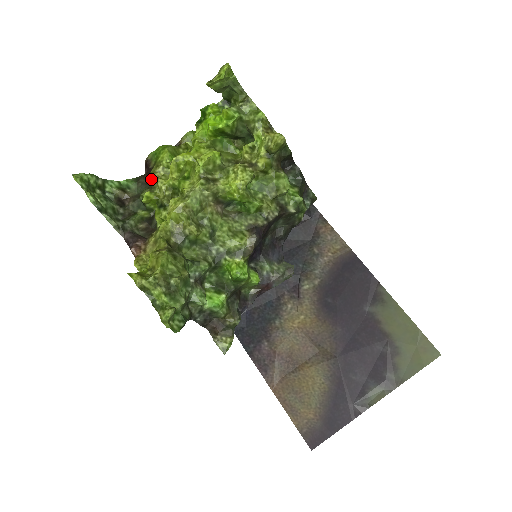
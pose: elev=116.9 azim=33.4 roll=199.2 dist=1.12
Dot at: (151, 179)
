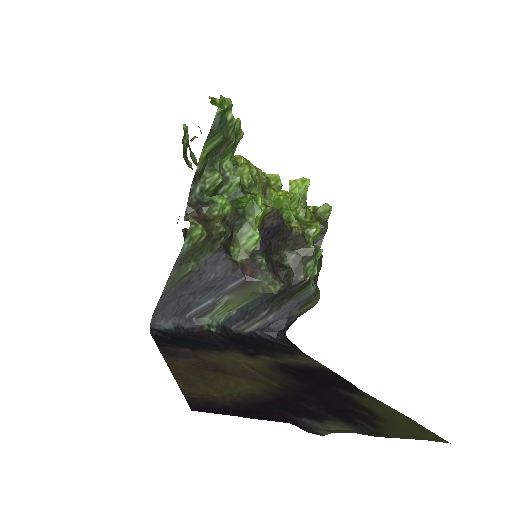
Dot at: occluded
